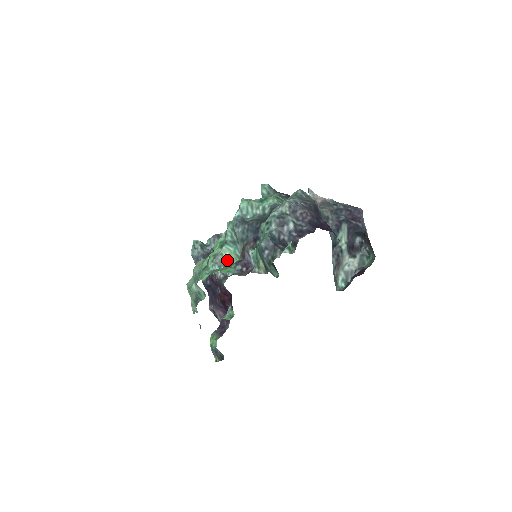
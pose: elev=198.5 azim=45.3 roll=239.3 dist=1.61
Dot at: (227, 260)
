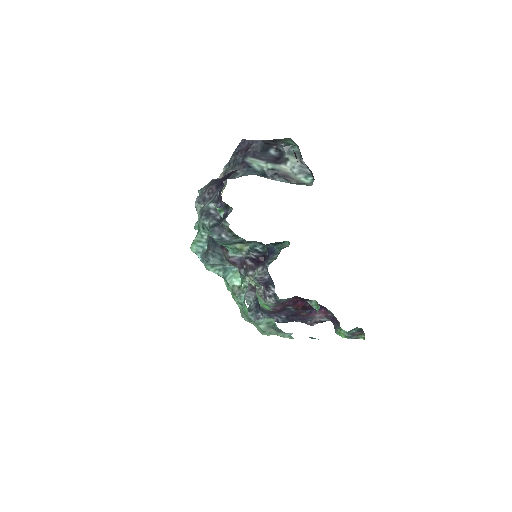
Dot at: (240, 283)
